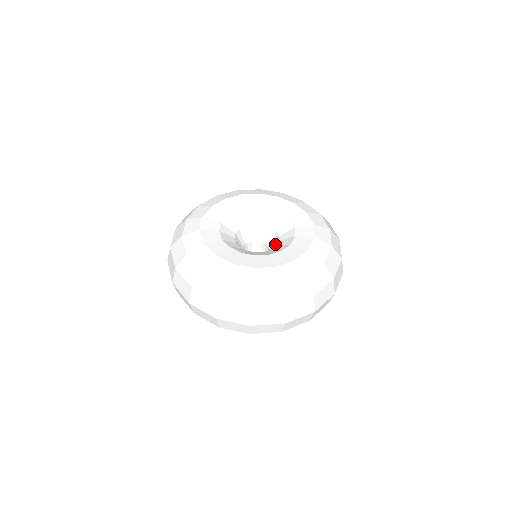
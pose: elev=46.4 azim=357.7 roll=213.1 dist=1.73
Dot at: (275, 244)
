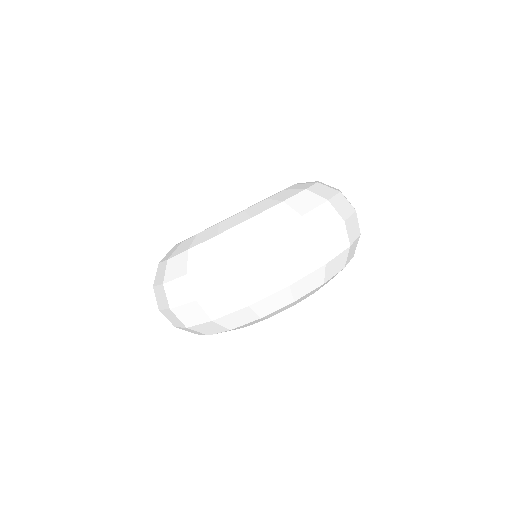
Dot at: occluded
